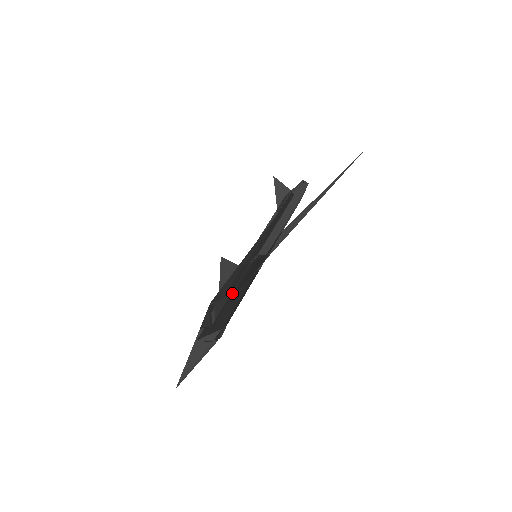
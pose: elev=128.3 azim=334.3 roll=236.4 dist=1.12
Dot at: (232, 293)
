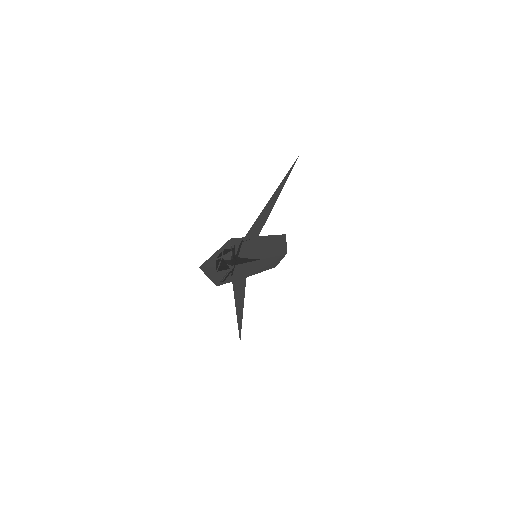
Dot at: occluded
